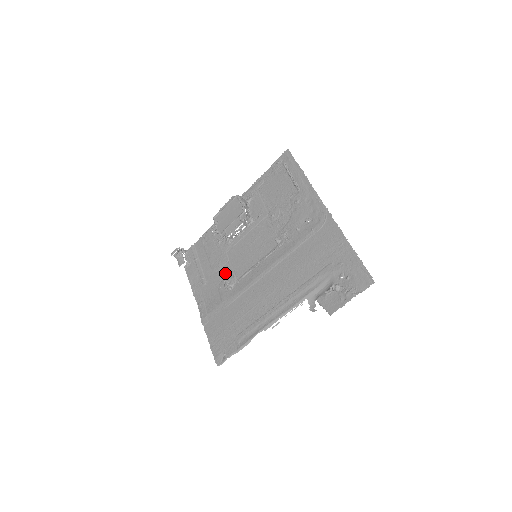
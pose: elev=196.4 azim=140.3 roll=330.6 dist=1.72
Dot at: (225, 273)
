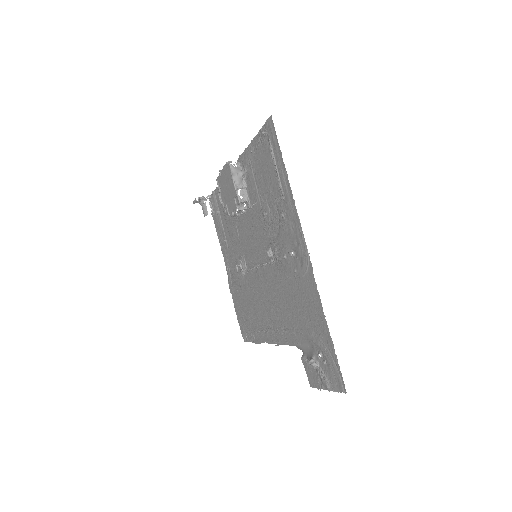
Dot at: (238, 251)
